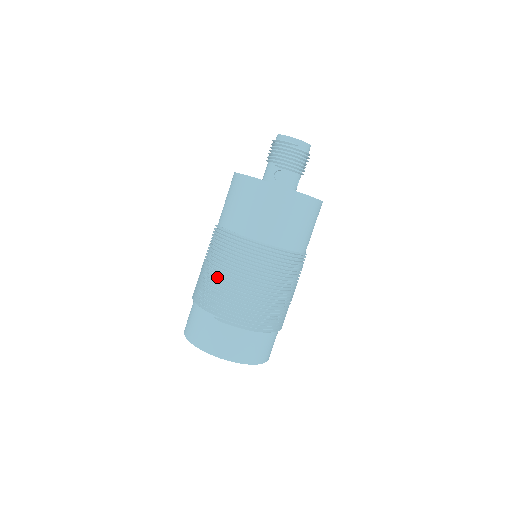
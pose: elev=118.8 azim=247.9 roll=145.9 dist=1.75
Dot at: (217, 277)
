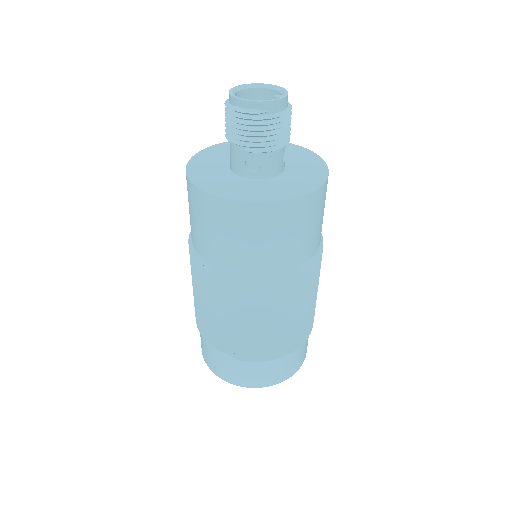
Dot at: (217, 318)
